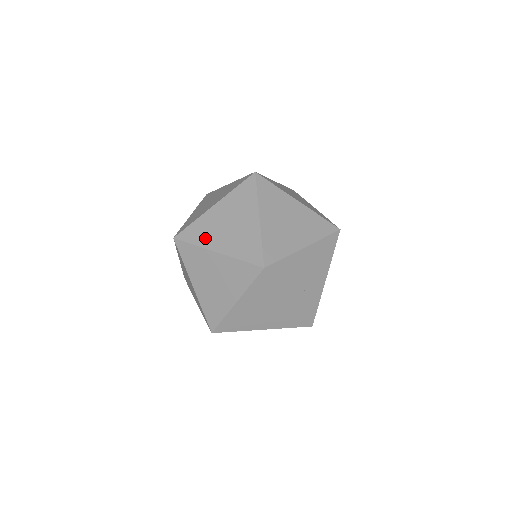
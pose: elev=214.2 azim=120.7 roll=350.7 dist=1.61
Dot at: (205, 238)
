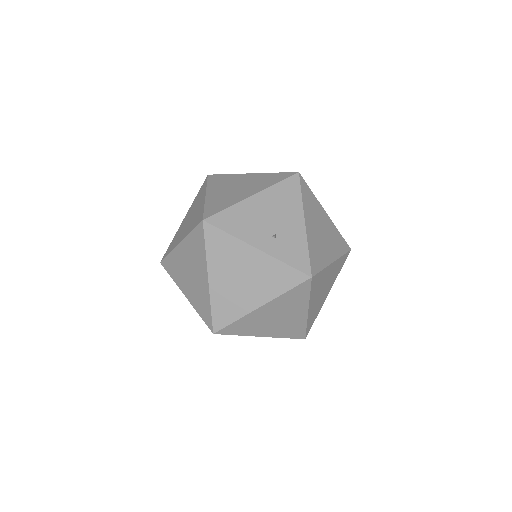
Dot at: (175, 242)
